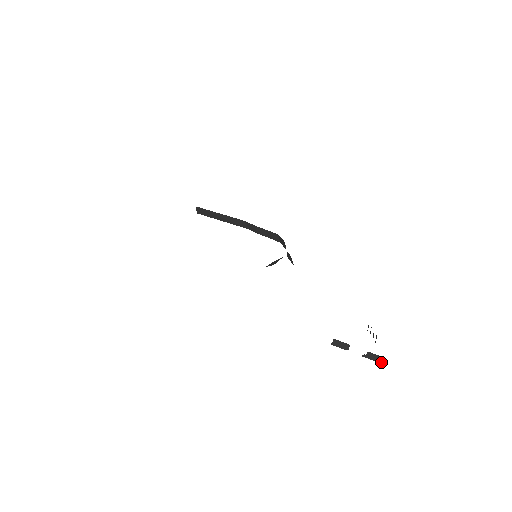
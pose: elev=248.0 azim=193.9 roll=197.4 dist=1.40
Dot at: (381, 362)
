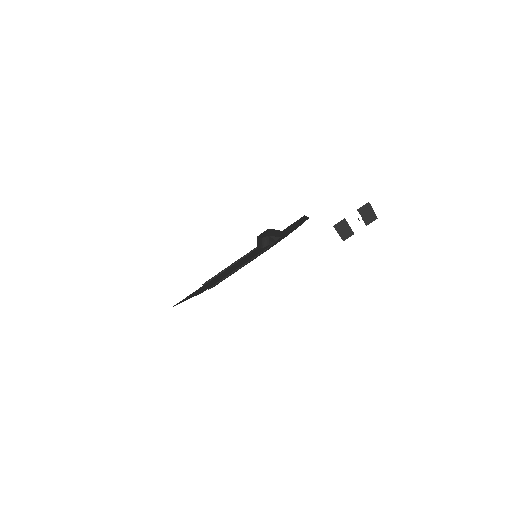
Dot at: (370, 206)
